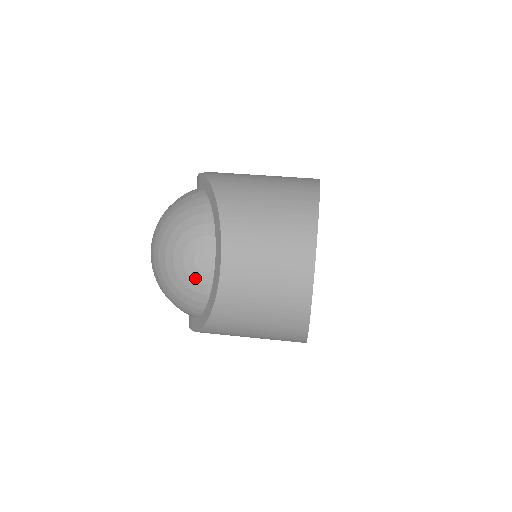
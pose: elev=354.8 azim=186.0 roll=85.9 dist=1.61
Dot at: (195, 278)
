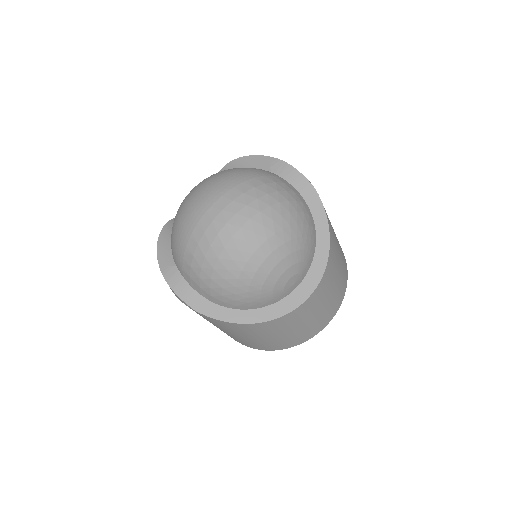
Dot at: (275, 293)
